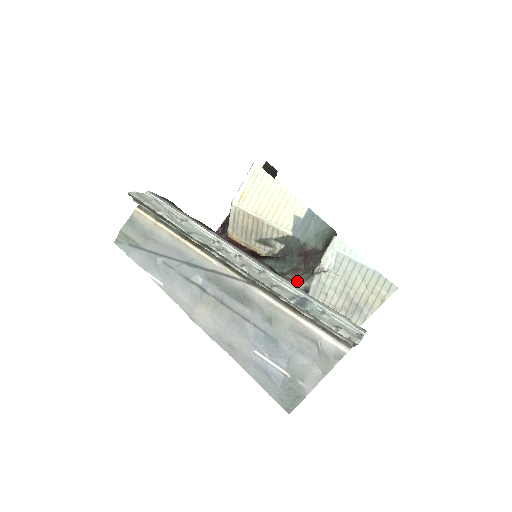
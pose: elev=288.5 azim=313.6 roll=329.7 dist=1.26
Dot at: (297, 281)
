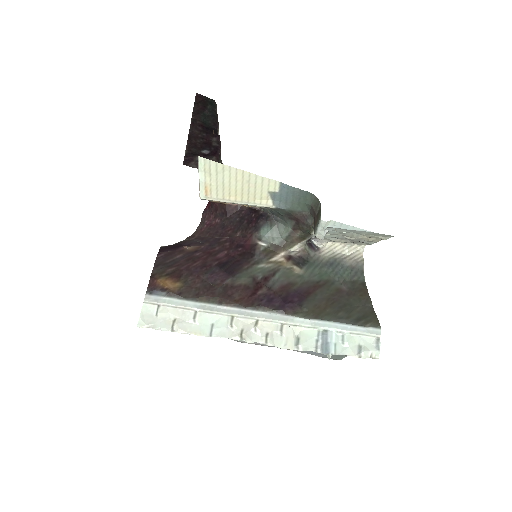
Dot at: (298, 242)
